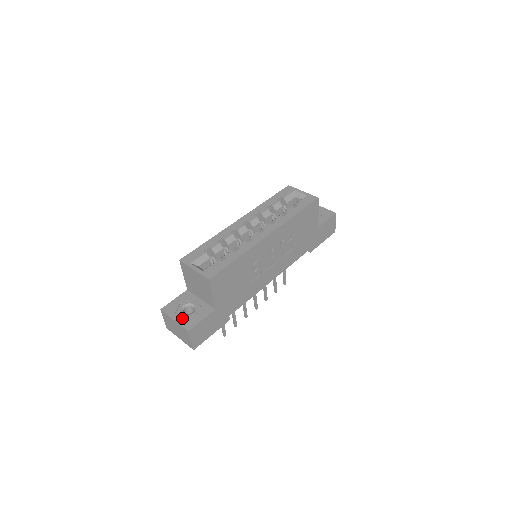
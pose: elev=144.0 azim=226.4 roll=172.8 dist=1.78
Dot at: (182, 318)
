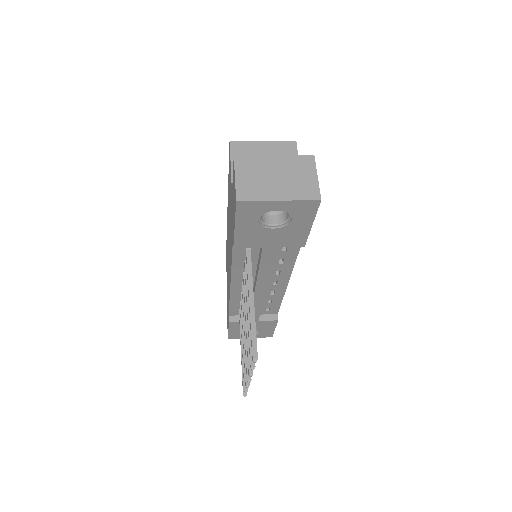
Dot at: occluded
